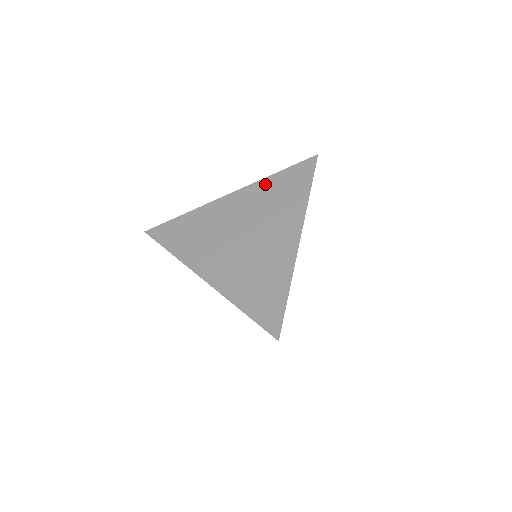
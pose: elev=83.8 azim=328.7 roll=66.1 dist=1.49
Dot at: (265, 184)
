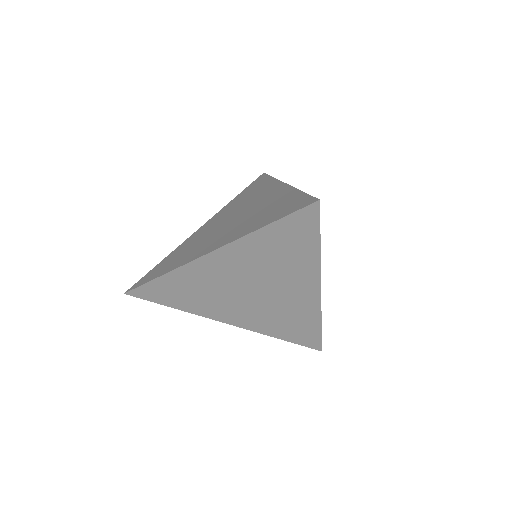
Dot at: (230, 203)
